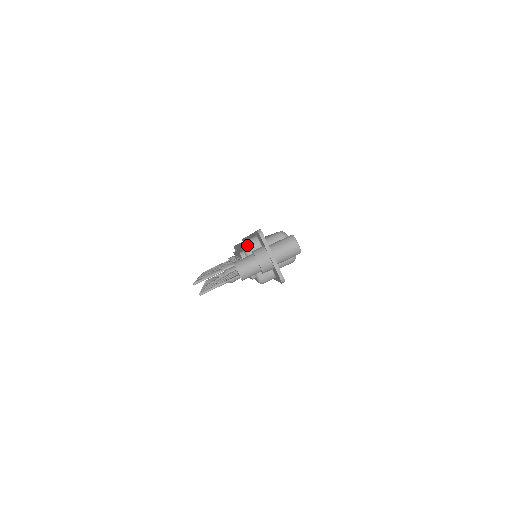
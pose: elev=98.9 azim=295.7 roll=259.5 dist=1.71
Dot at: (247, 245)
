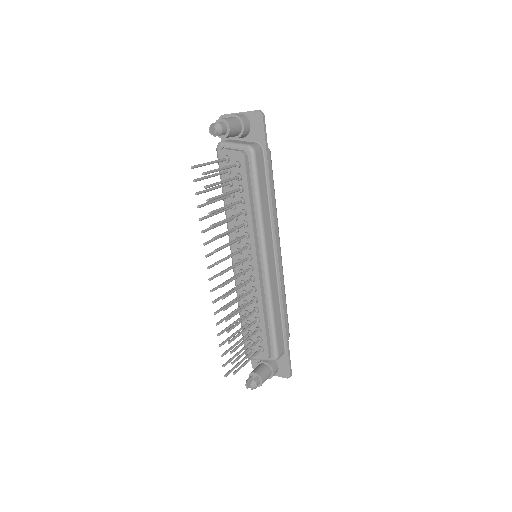
Dot at: (220, 142)
